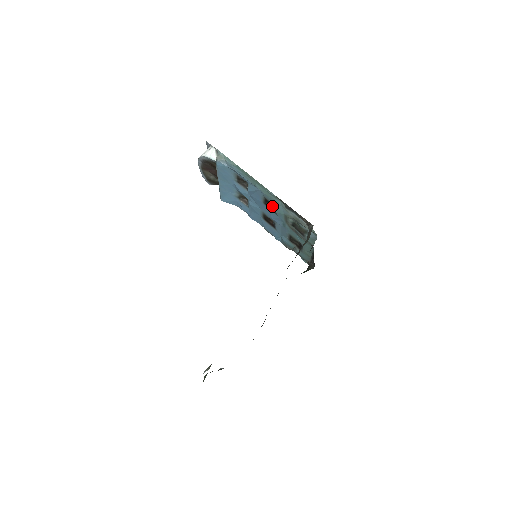
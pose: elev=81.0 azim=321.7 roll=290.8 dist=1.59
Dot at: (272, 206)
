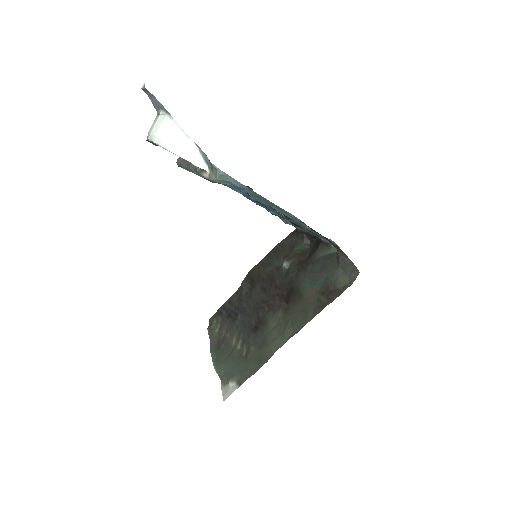
Dot at: occluded
